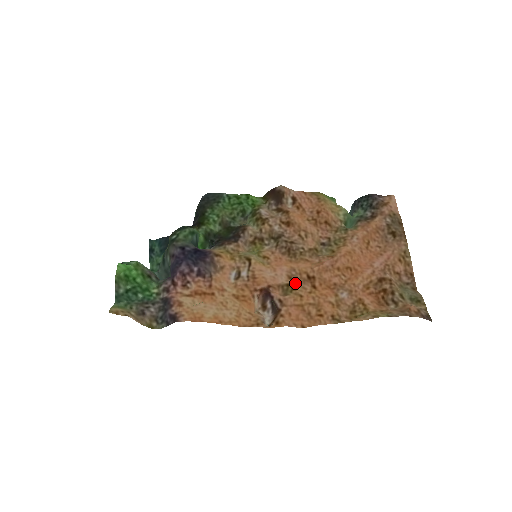
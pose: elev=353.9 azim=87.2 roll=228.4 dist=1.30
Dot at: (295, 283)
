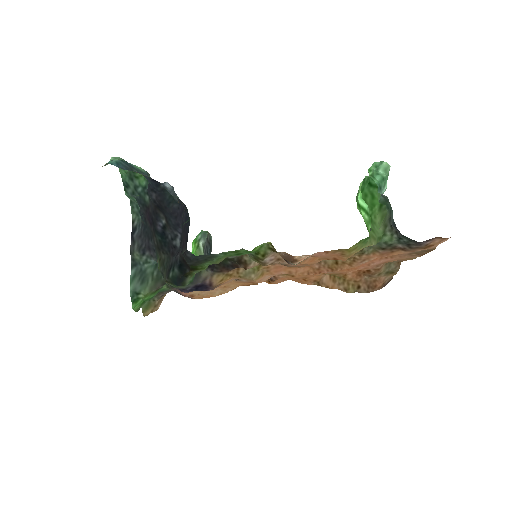
Dot at: occluded
